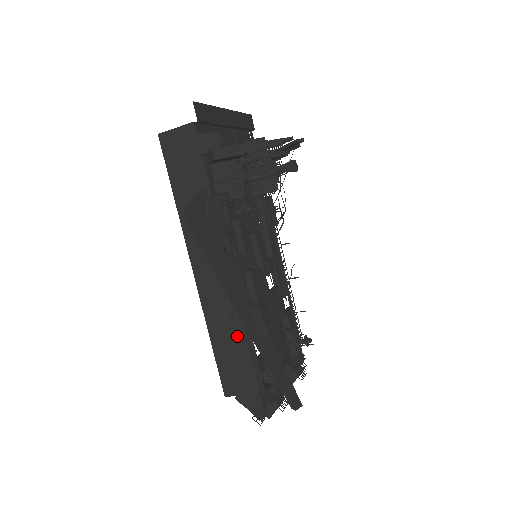
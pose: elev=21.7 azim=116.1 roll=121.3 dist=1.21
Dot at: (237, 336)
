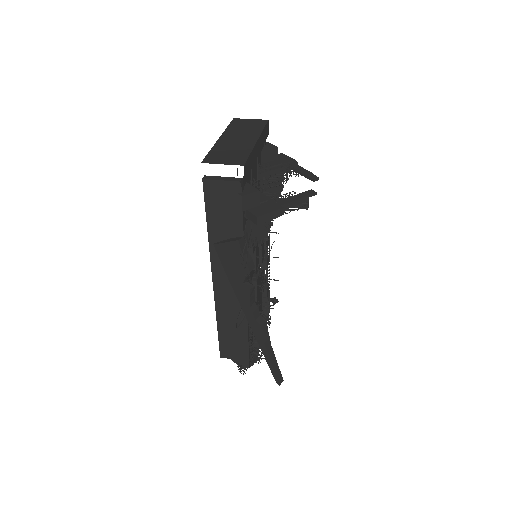
Dot at: (240, 328)
